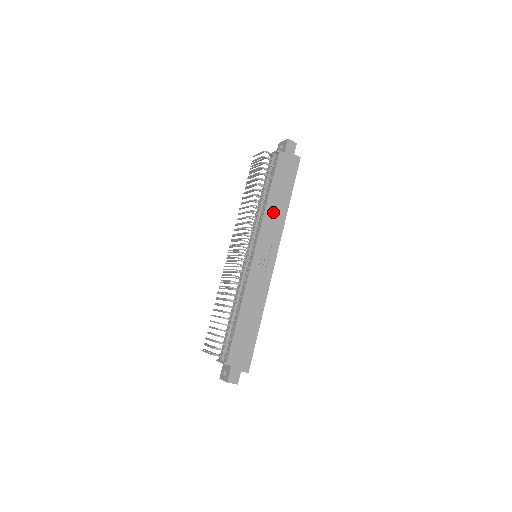
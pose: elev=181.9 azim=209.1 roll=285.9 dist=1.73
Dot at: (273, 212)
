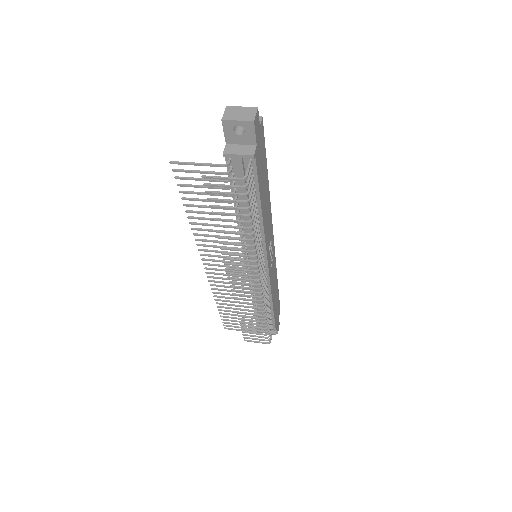
Dot at: (266, 216)
